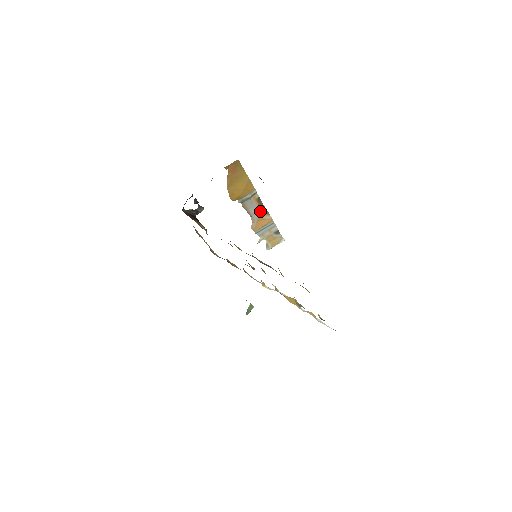
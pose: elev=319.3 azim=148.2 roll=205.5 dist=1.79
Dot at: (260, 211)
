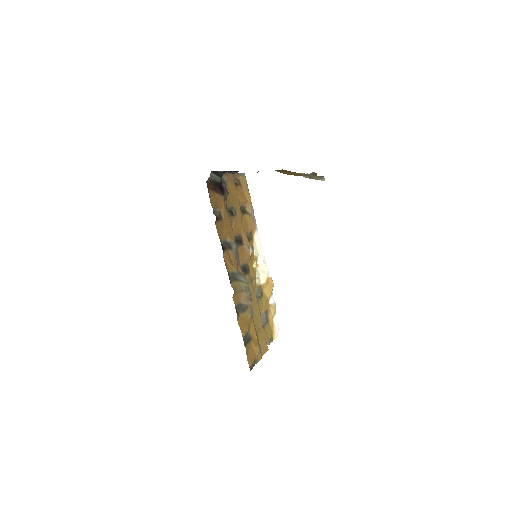
Dot at: occluded
